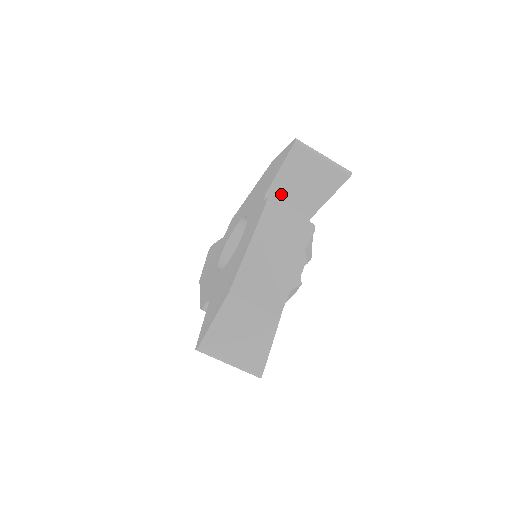
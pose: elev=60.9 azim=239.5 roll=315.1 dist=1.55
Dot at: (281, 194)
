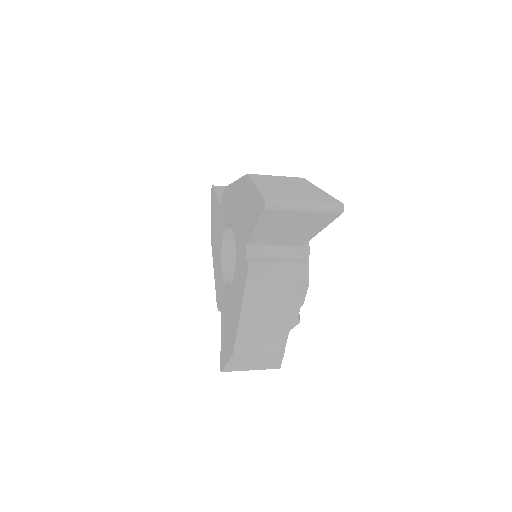
Dot at: (263, 241)
